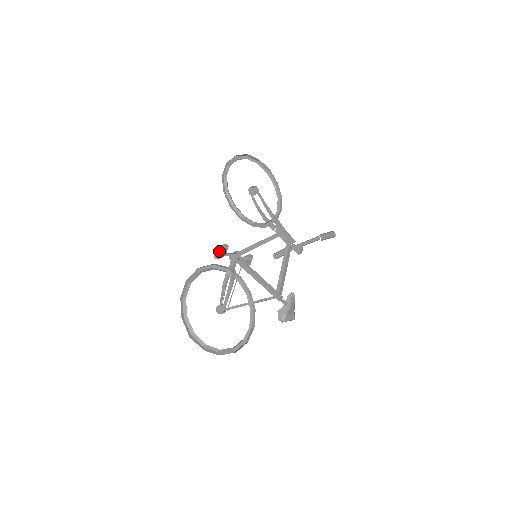
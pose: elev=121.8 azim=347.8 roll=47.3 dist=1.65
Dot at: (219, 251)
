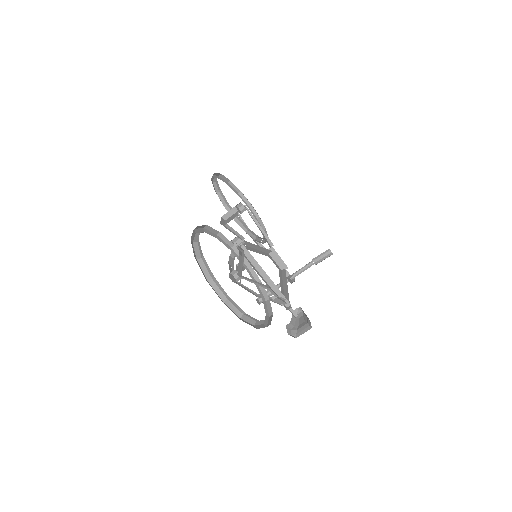
Dot at: (224, 221)
